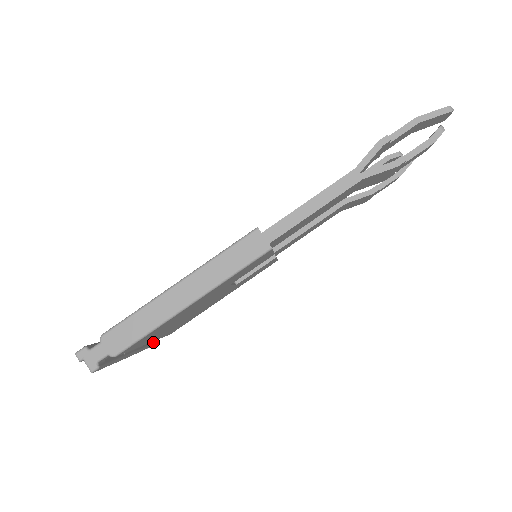
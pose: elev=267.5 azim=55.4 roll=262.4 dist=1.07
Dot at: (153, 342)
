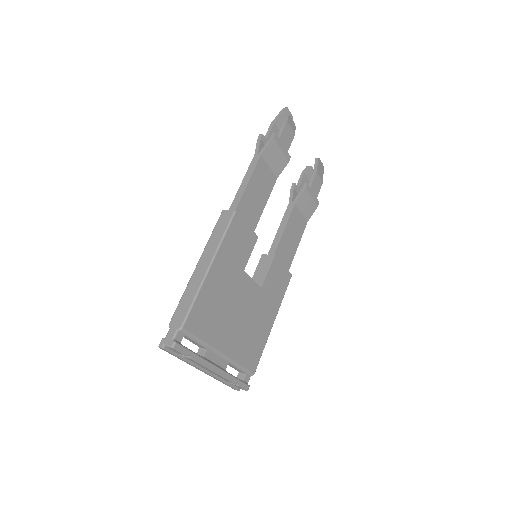
Dot at: (241, 380)
